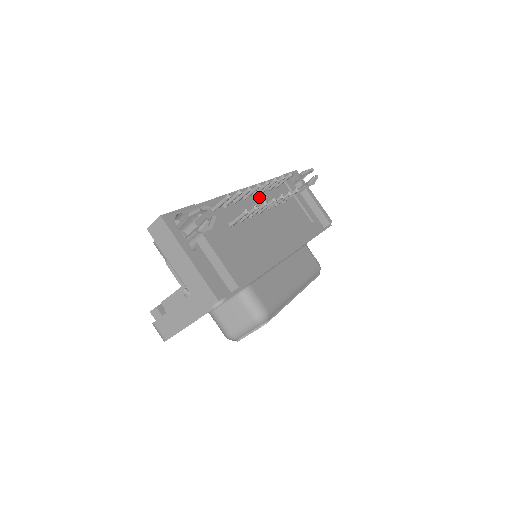
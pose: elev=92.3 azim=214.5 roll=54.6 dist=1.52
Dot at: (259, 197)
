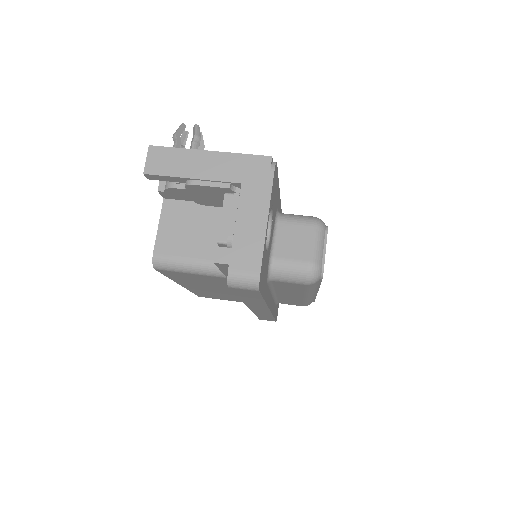
Dot at: occluded
